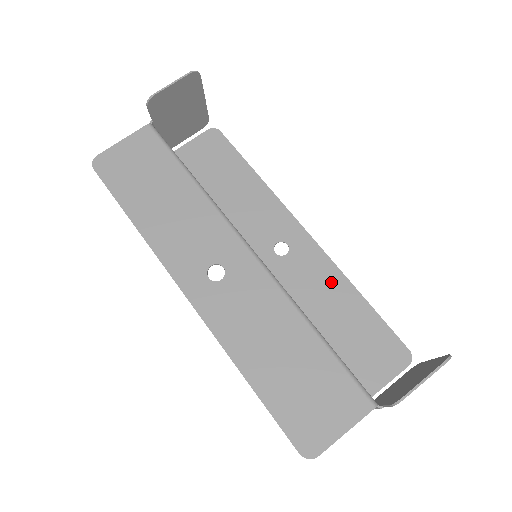
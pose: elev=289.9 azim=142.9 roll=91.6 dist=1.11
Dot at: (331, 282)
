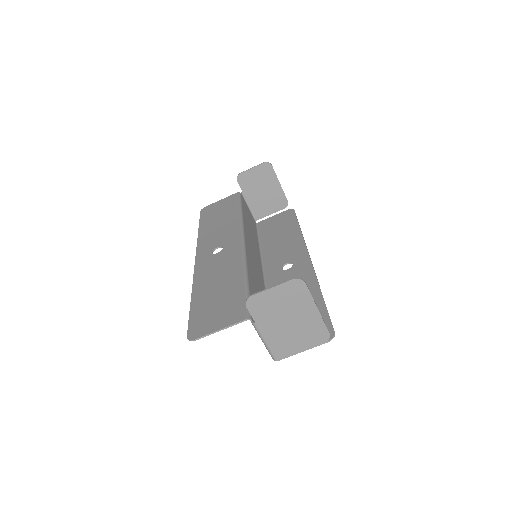
Dot at: occluded
